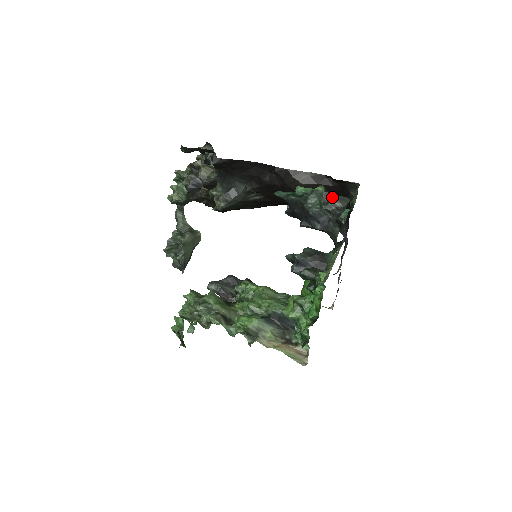
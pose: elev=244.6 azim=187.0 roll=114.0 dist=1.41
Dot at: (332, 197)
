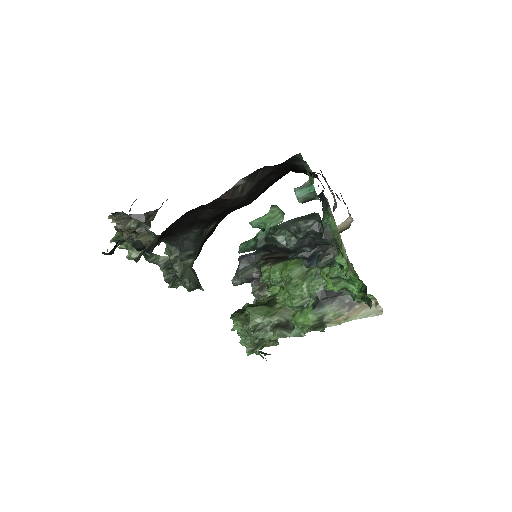
Dot at: (298, 221)
